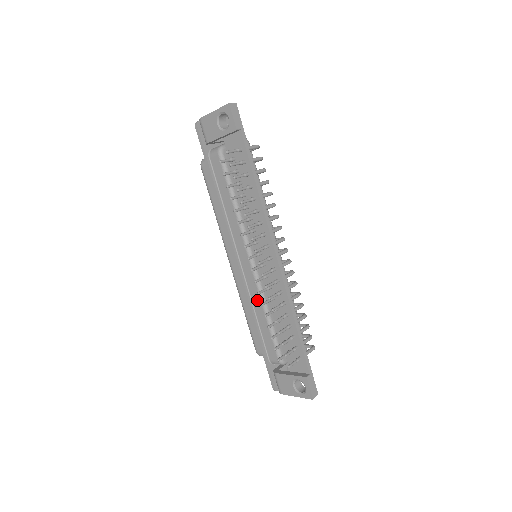
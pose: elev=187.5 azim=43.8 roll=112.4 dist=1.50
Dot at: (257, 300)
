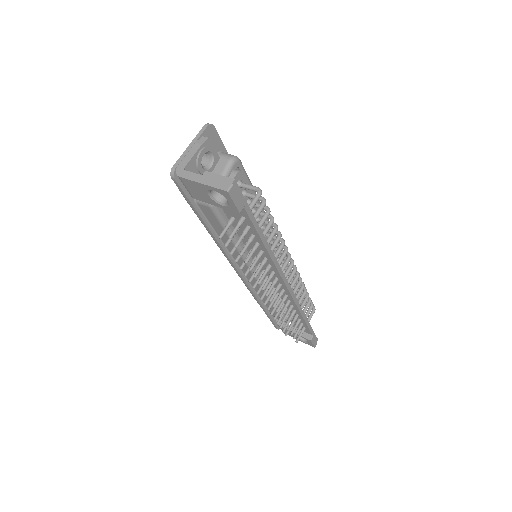
Dot at: occluded
